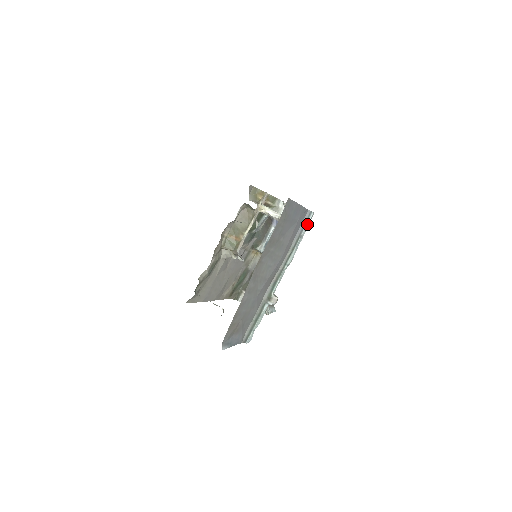
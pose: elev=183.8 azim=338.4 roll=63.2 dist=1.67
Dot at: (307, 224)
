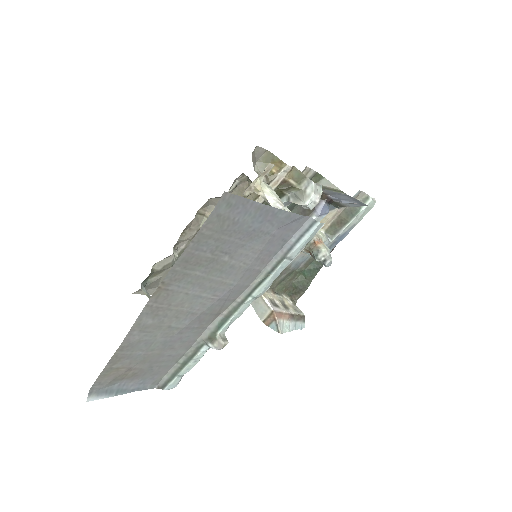
Dot at: (303, 240)
